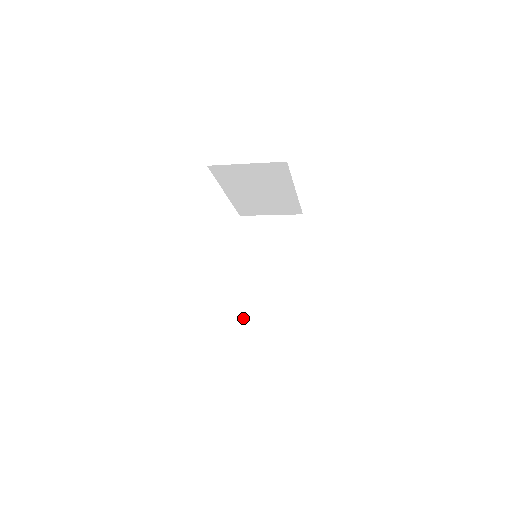
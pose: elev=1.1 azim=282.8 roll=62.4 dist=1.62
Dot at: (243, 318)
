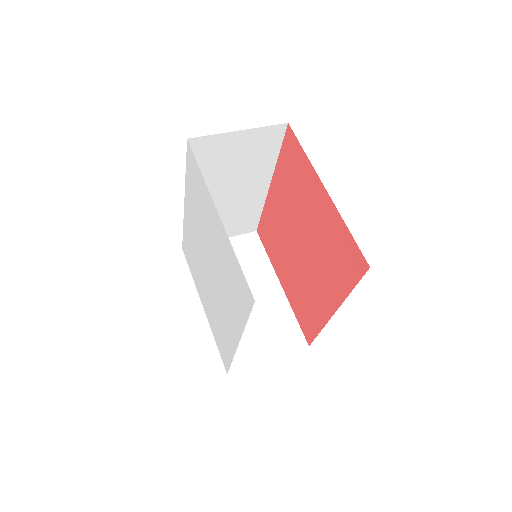
Dot at: occluded
